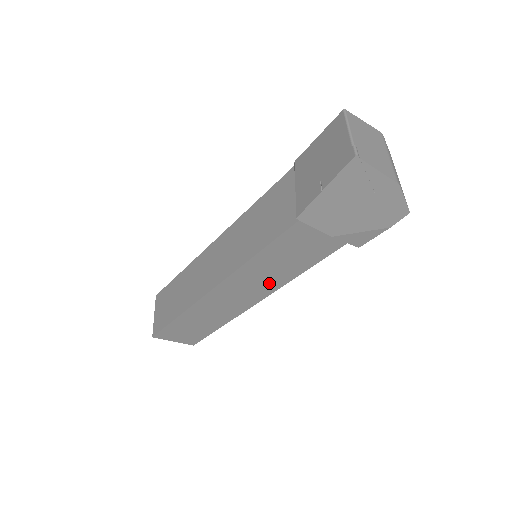
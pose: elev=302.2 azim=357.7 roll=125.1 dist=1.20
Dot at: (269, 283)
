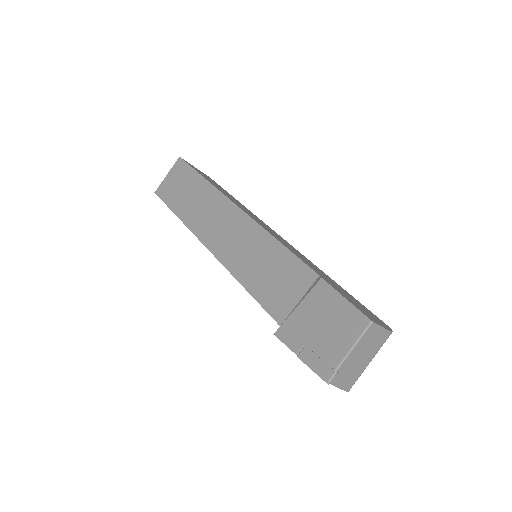
Dot at: occluded
